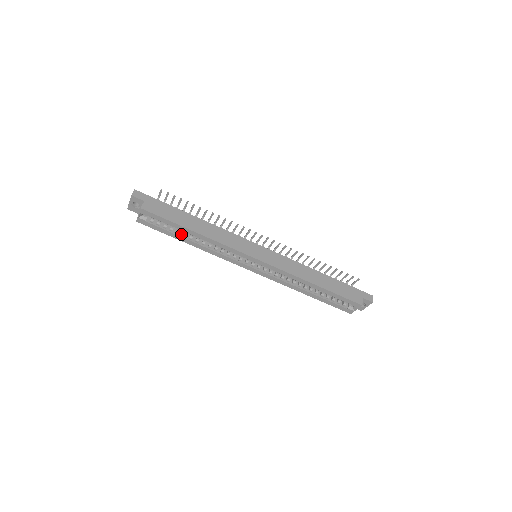
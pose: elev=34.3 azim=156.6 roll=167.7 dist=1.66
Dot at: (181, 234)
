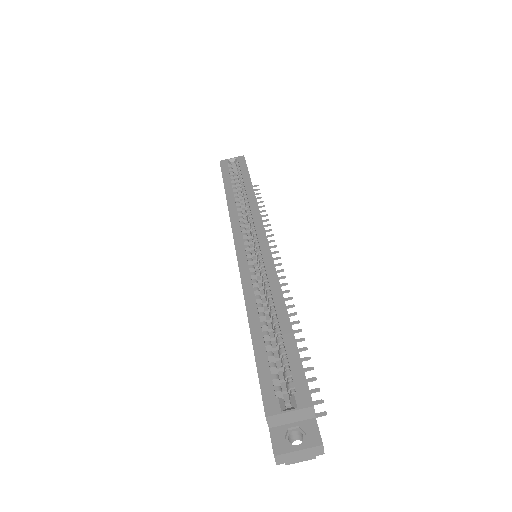
Dot at: (233, 188)
